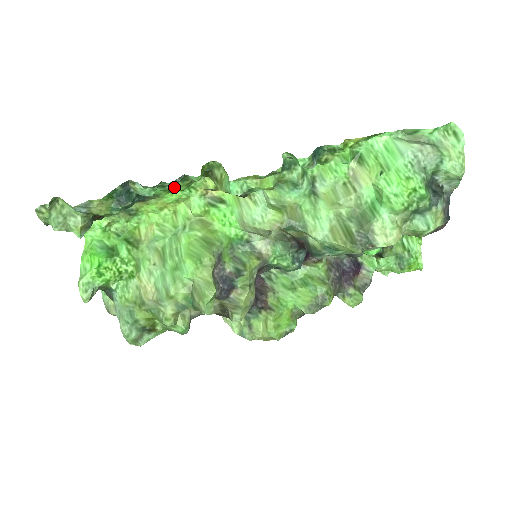
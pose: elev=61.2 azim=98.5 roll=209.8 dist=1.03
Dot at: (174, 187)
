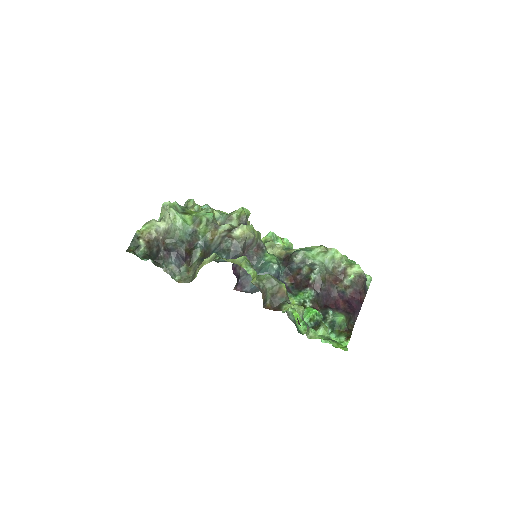
Dot at: occluded
